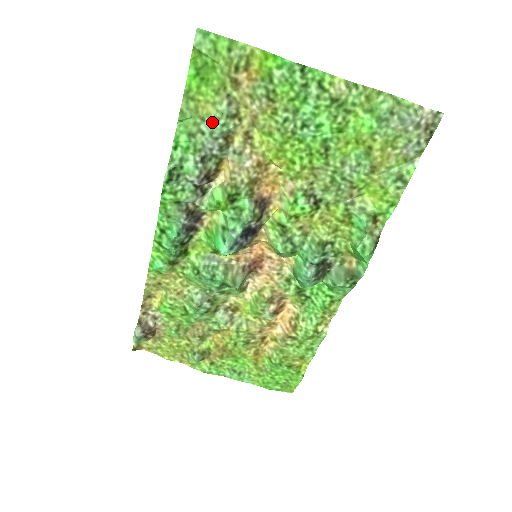
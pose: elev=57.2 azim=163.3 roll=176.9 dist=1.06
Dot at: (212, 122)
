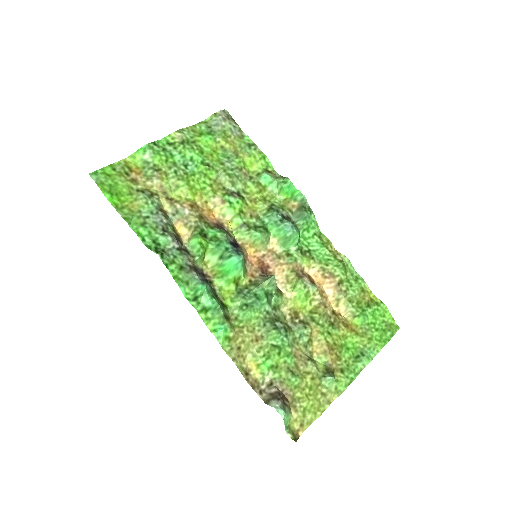
Dot at: (145, 208)
